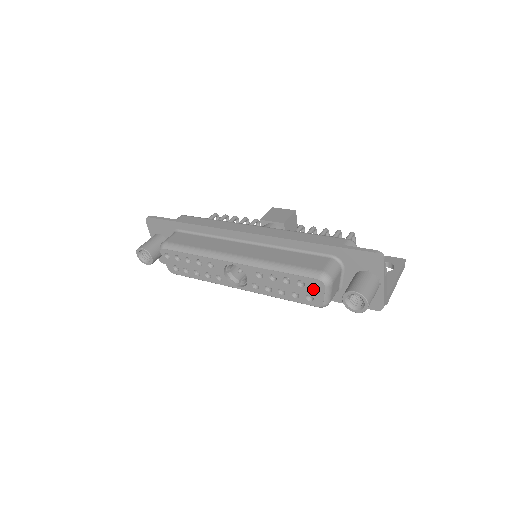
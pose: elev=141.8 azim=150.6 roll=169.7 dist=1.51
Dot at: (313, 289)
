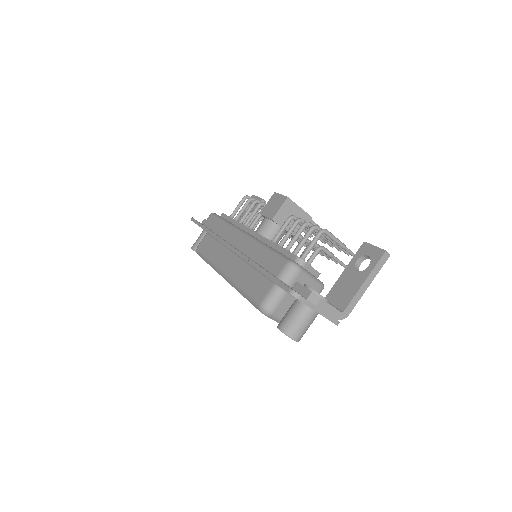
Dot at: occluded
